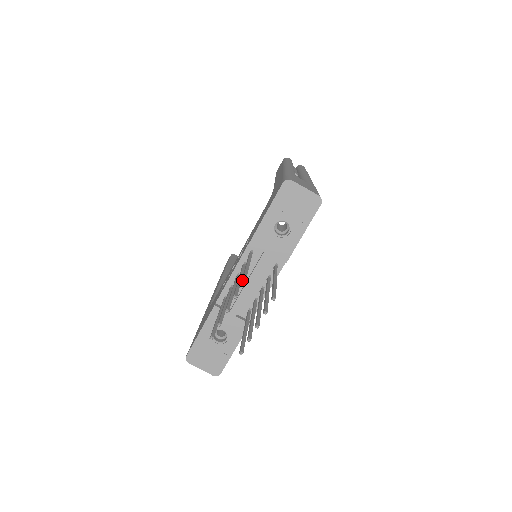
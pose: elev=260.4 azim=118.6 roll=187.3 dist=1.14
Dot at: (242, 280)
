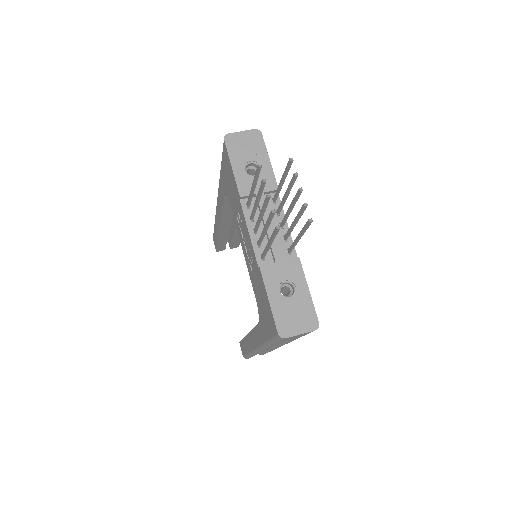
Dot at: occluded
